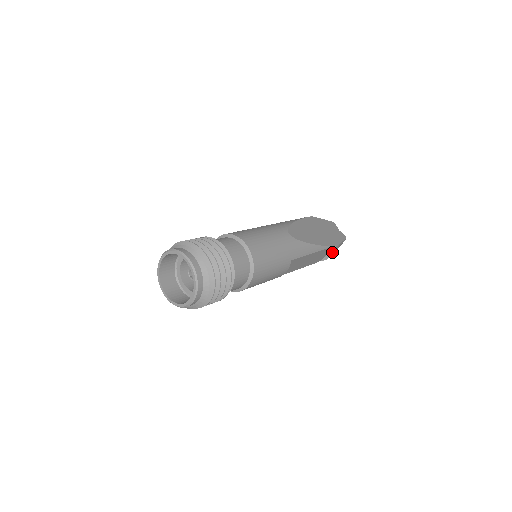
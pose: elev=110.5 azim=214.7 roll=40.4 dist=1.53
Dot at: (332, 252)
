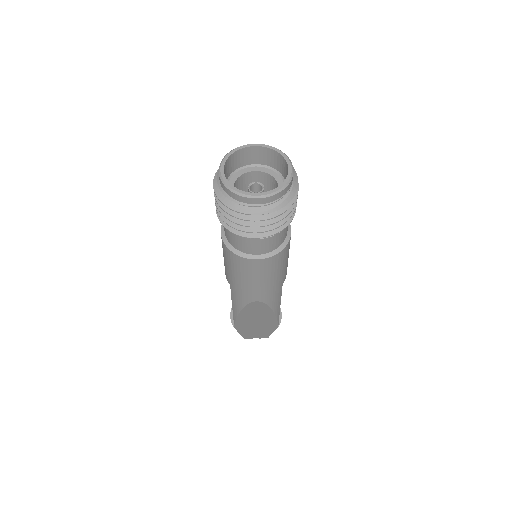
Dot at: occluded
